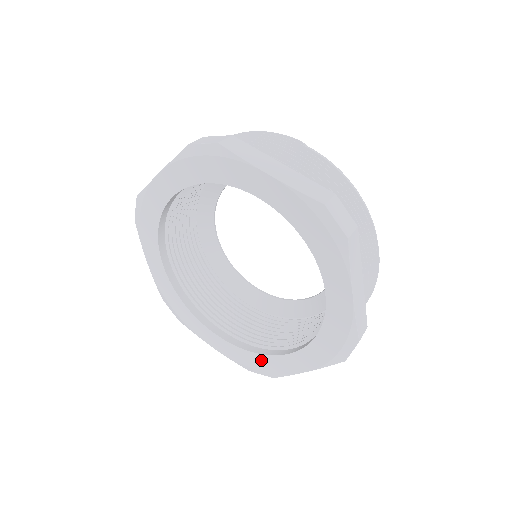
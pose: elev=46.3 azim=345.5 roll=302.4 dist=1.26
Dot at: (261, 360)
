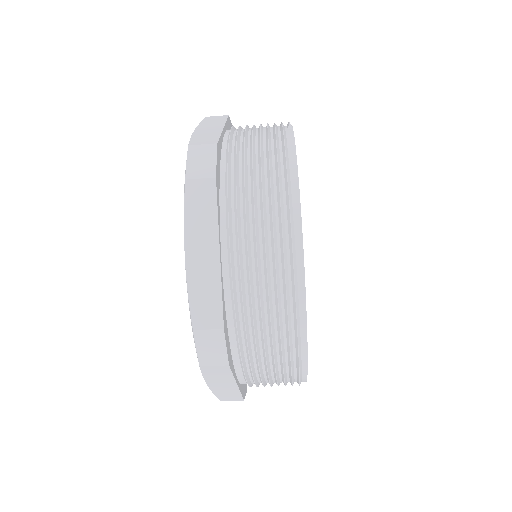
Dot at: occluded
